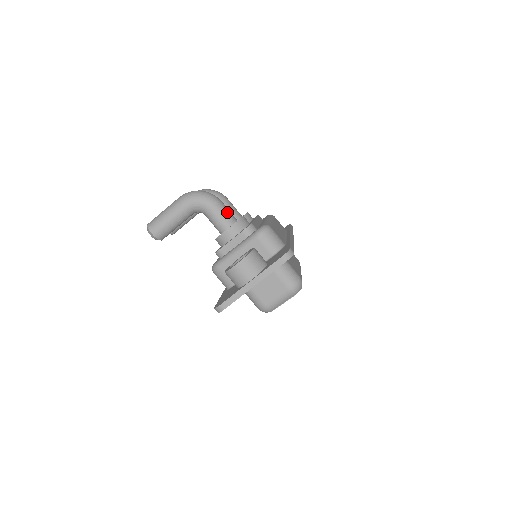
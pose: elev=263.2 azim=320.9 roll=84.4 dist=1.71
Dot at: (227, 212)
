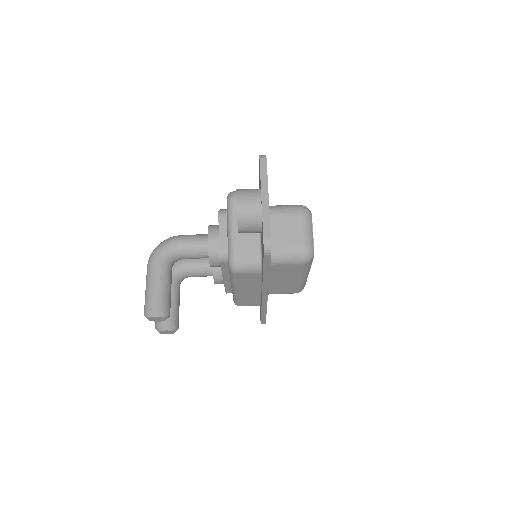
Dot at: (195, 235)
